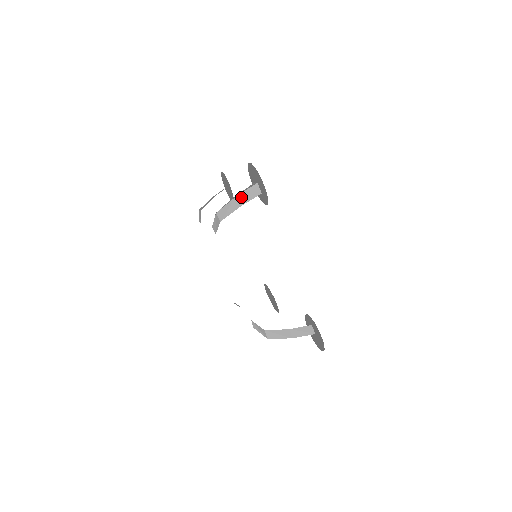
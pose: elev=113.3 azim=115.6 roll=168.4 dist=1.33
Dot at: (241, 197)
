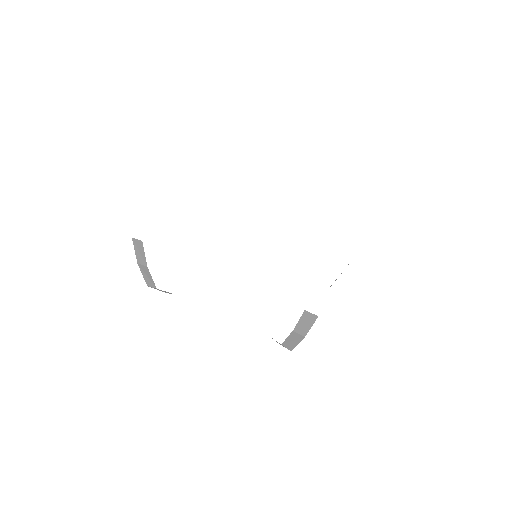
Dot at: occluded
